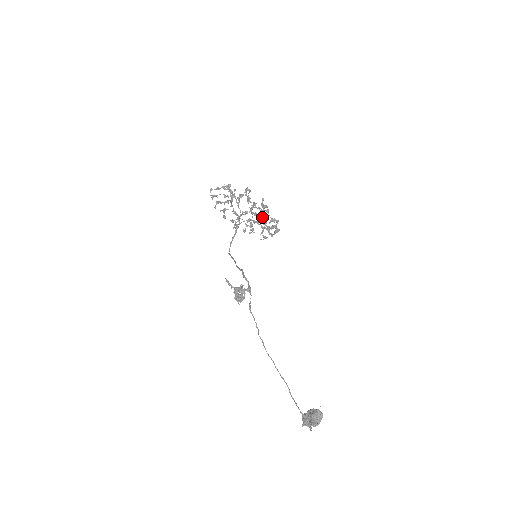
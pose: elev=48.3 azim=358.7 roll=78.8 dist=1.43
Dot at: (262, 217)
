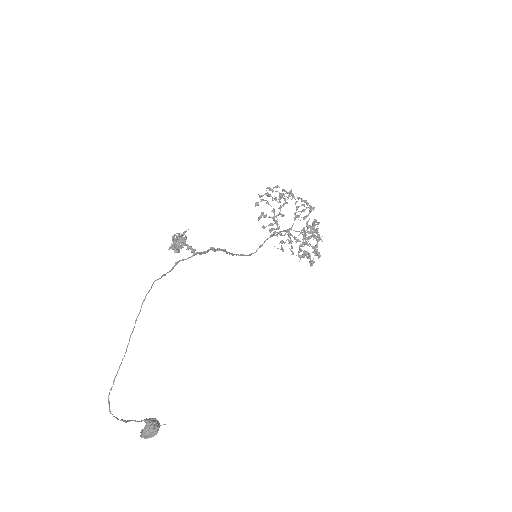
Dot at: (312, 247)
